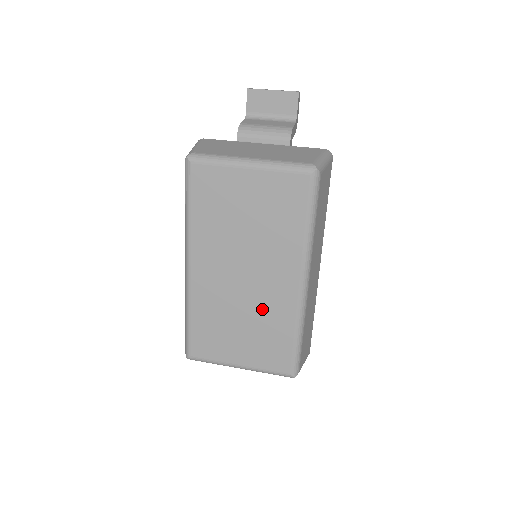
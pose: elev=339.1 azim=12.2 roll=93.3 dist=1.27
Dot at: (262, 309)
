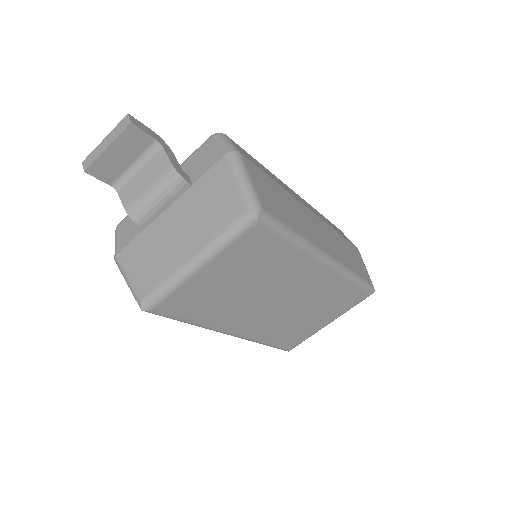
Dot at: (312, 298)
